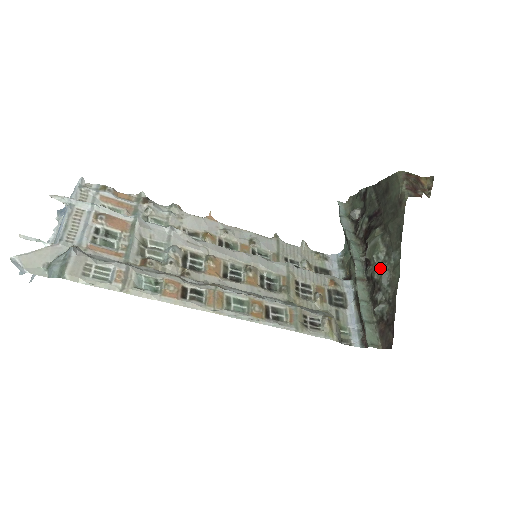
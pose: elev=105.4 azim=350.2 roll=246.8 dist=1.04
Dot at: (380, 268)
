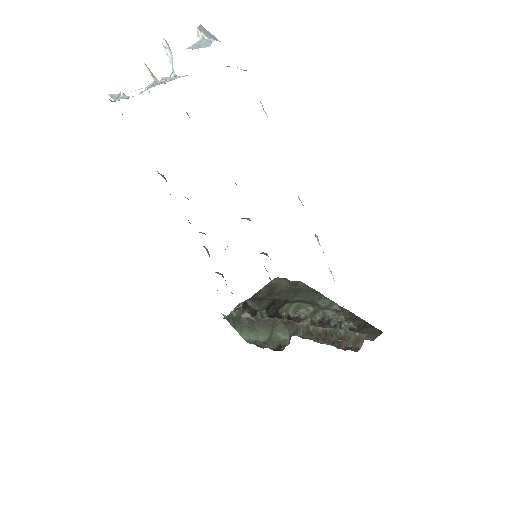
Dot at: (317, 311)
